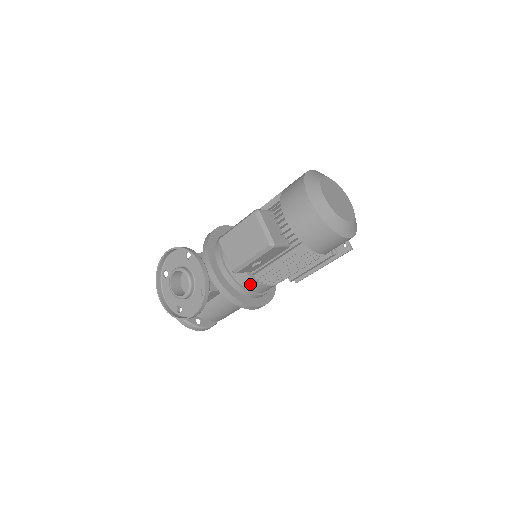
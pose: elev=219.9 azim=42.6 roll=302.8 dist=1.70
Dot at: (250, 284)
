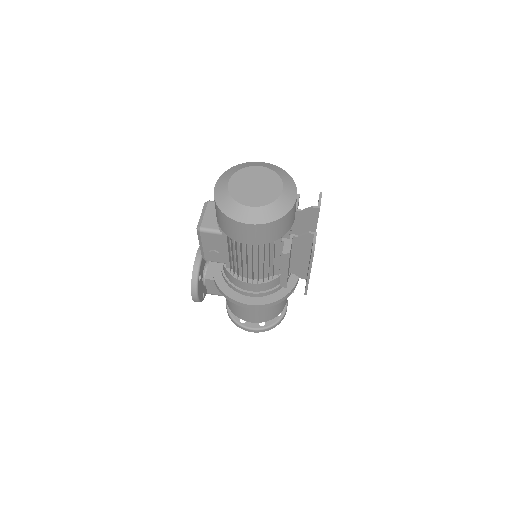
Dot at: (230, 277)
